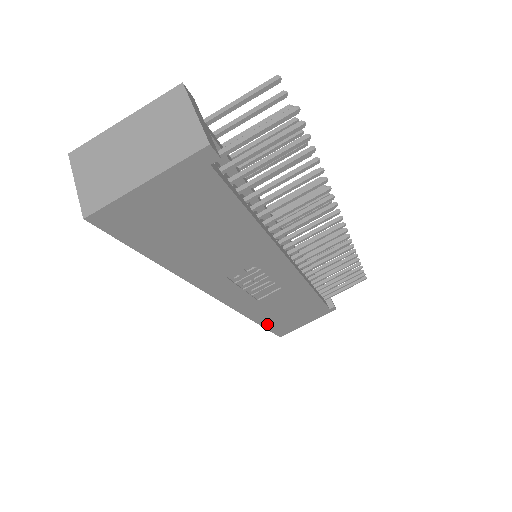
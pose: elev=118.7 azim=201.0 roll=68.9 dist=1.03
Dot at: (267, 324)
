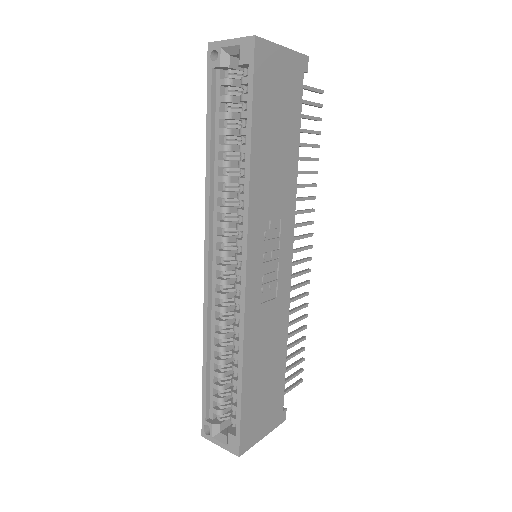
Dot at: (245, 389)
